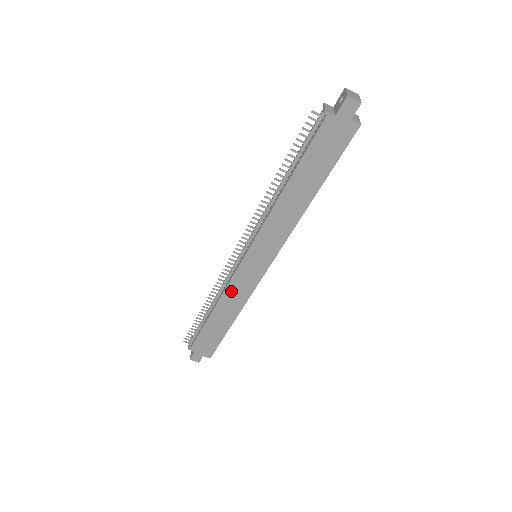
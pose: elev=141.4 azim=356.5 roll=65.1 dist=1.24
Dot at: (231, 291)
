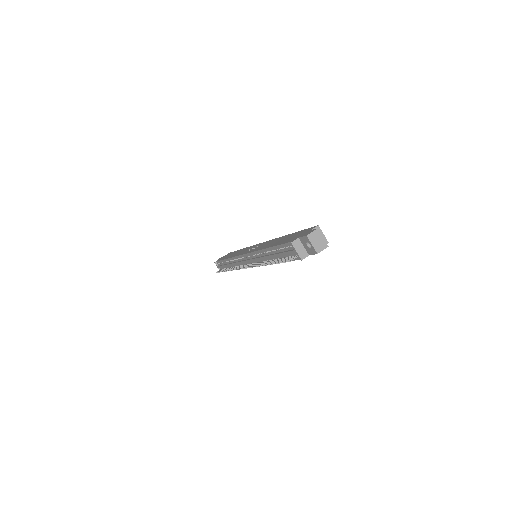
Dot at: occluded
